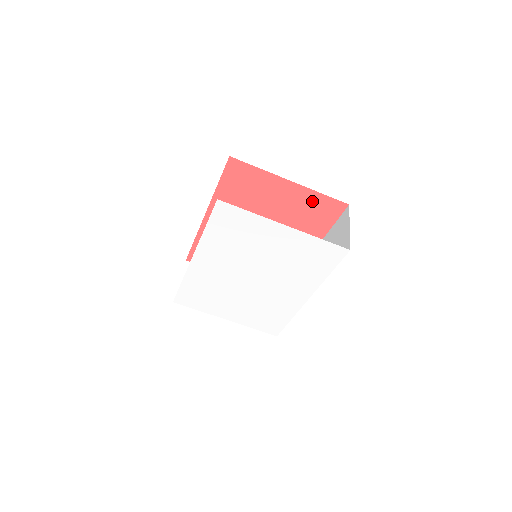
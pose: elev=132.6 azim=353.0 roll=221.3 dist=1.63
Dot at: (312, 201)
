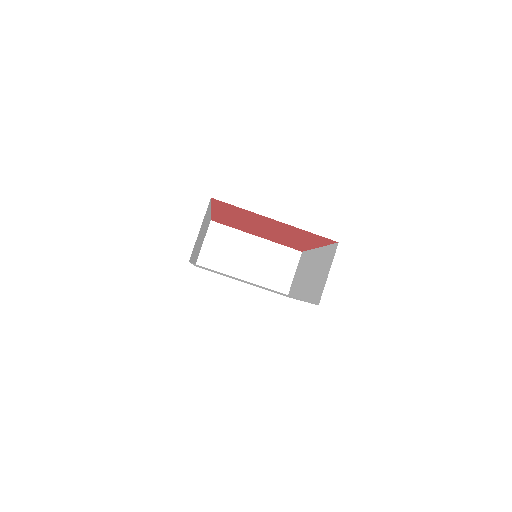
Dot at: (302, 232)
